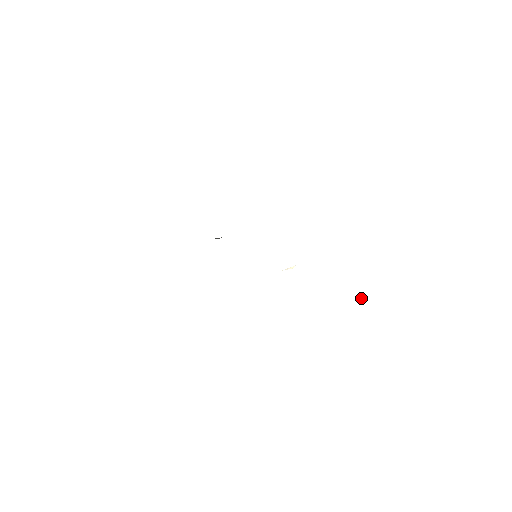
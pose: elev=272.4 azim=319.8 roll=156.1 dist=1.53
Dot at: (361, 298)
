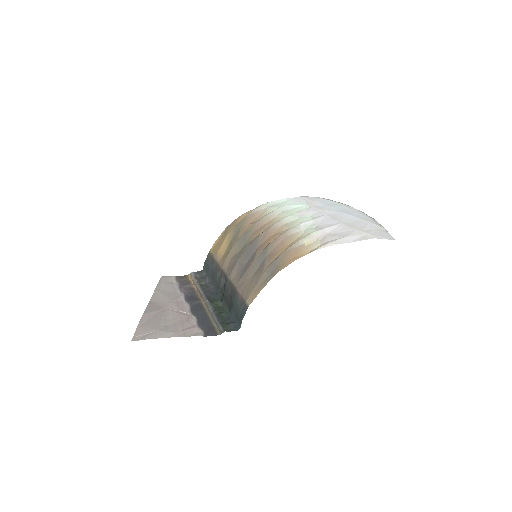
Dot at: (369, 230)
